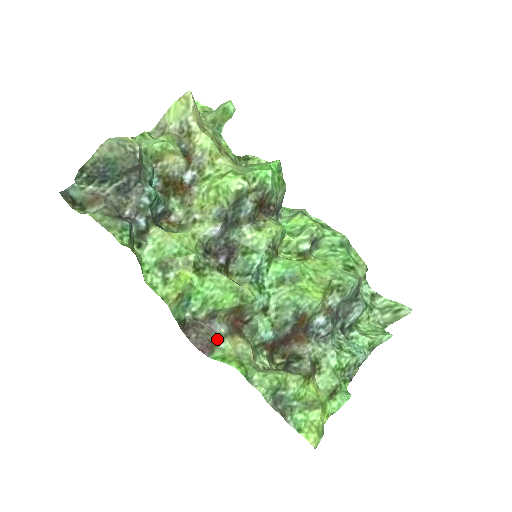
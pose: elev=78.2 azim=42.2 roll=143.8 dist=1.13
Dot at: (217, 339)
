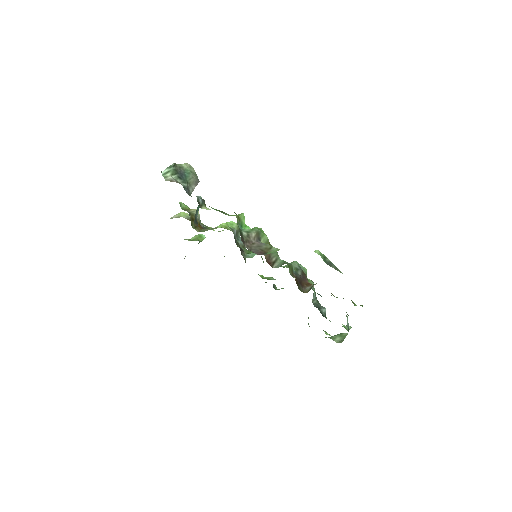
Dot at: (267, 247)
